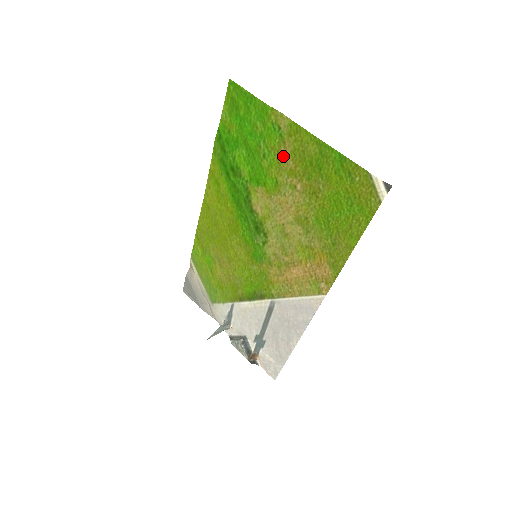
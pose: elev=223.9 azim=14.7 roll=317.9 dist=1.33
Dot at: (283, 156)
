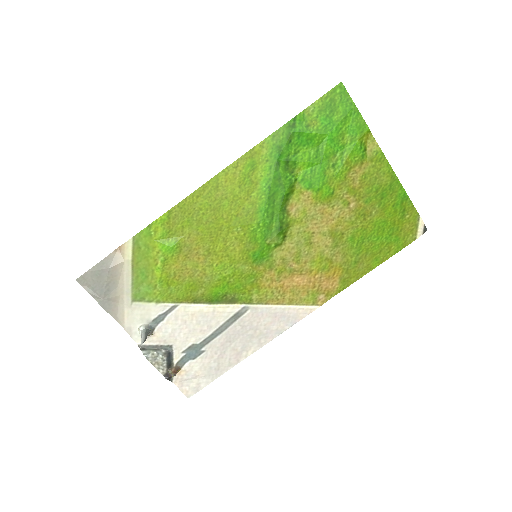
Dot at: (354, 174)
